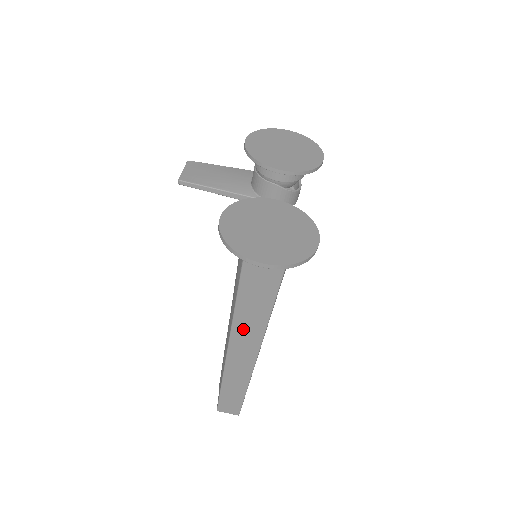
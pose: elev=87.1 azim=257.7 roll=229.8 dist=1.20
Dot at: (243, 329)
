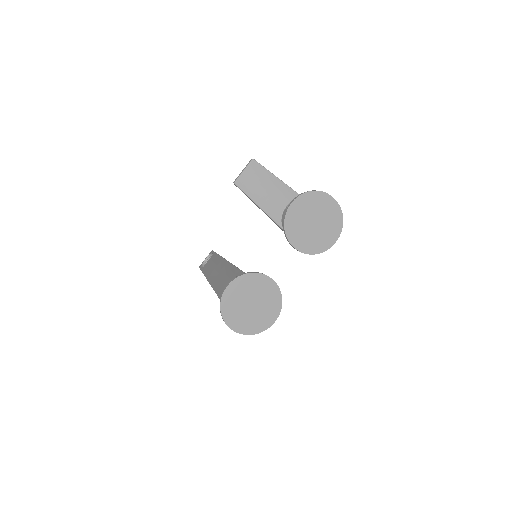
Dot at: occluded
